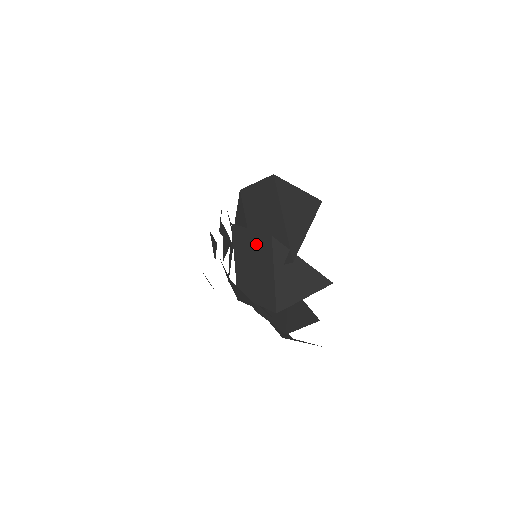
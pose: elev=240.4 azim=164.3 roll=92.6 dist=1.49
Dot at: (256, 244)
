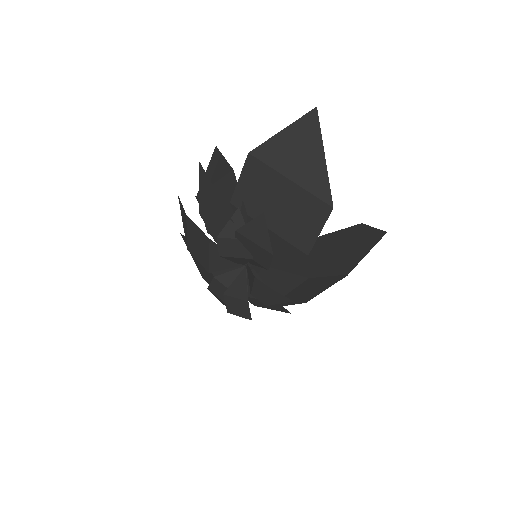
Dot at: (326, 282)
